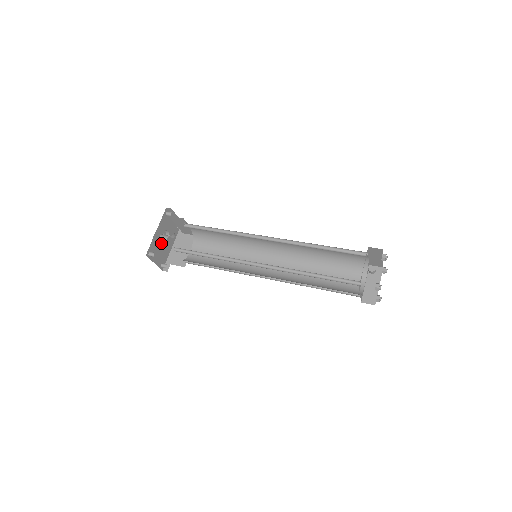
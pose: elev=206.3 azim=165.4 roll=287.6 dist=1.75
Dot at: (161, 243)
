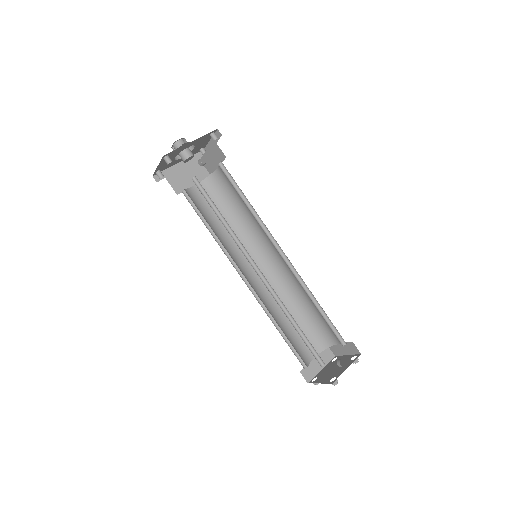
Dot at: (179, 153)
